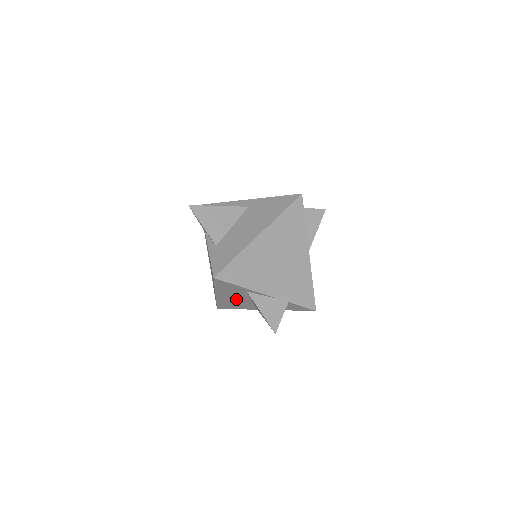
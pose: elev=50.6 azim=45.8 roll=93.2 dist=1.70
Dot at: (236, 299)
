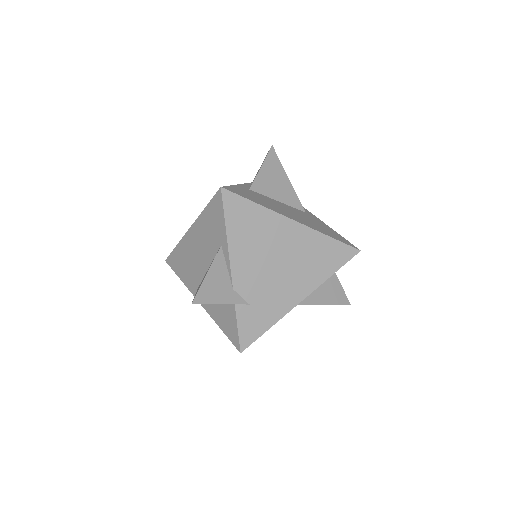
Dot at: (198, 254)
